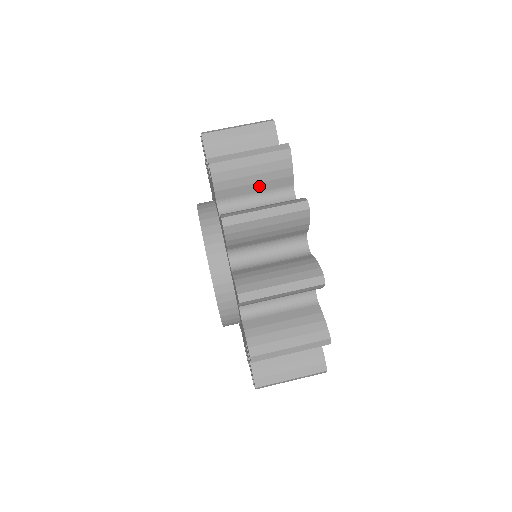
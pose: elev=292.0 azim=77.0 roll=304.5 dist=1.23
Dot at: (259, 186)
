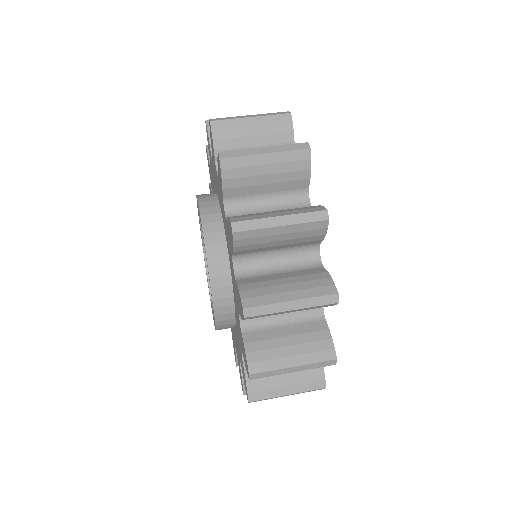
Dot at: occluded
